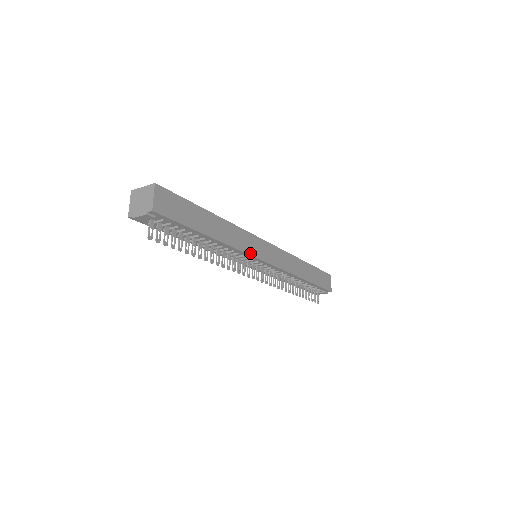
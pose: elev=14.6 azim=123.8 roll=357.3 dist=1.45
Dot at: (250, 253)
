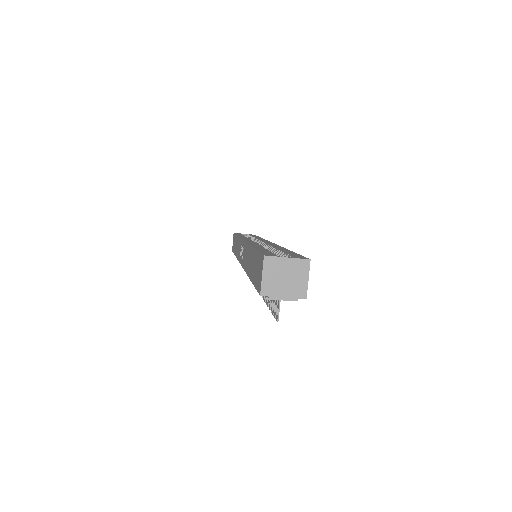
Dot at: occluded
